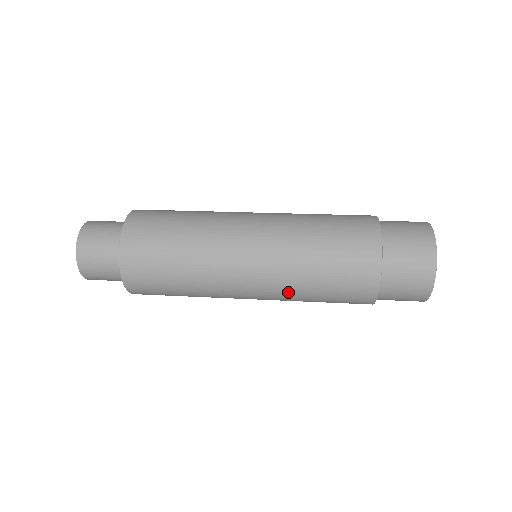
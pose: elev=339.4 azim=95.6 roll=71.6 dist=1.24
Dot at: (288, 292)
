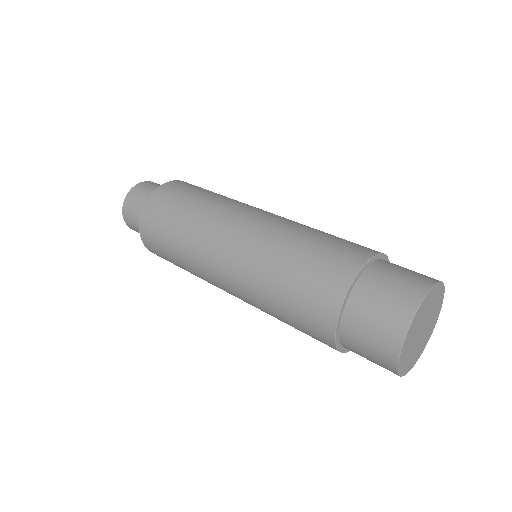
Dot at: (254, 298)
